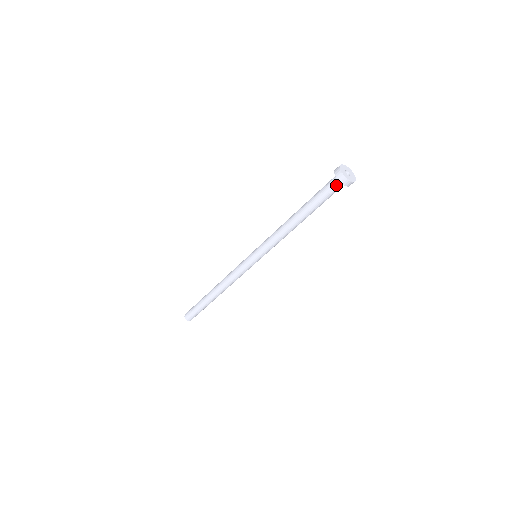
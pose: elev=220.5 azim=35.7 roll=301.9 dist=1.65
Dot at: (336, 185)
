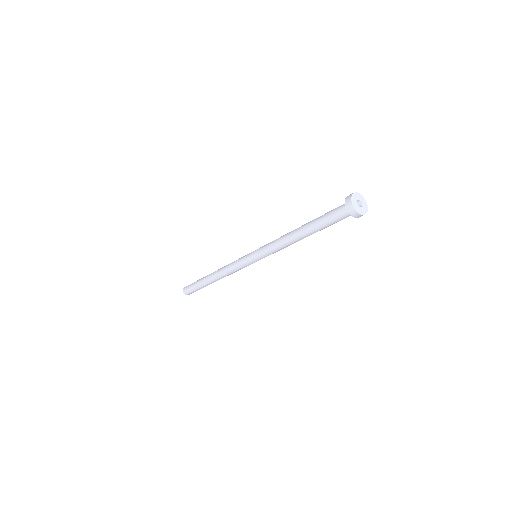
Dot at: (343, 209)
